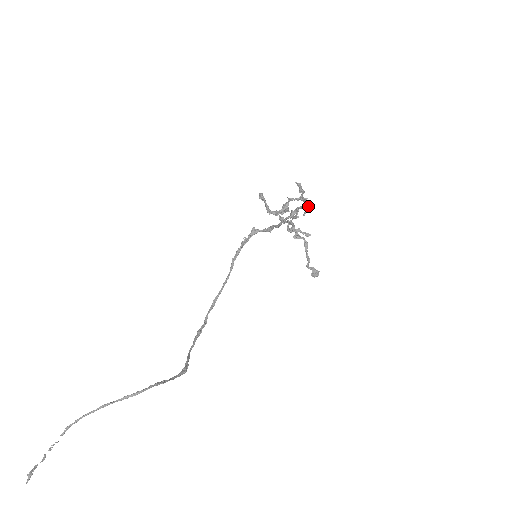
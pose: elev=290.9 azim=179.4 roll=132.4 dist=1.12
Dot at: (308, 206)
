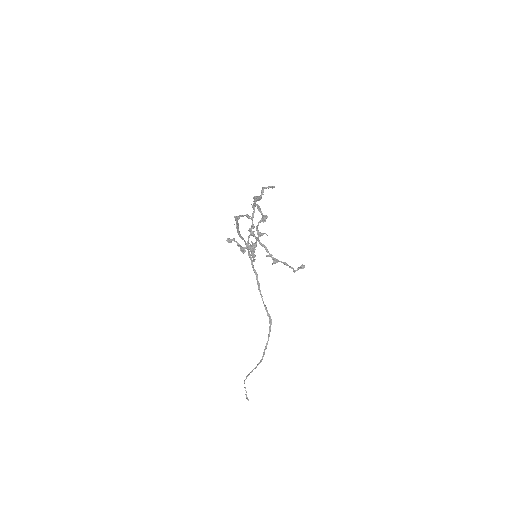
Dot at: (263, 222)
